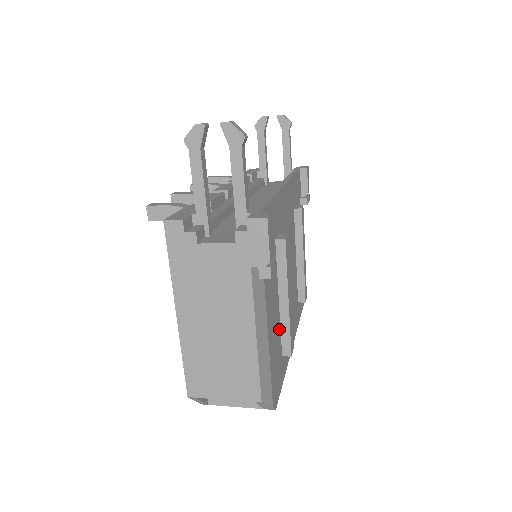
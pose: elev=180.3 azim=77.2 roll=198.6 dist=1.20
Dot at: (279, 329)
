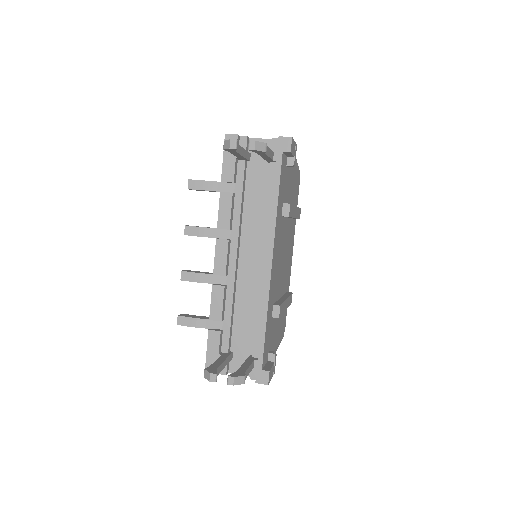
Dot at: occluded
